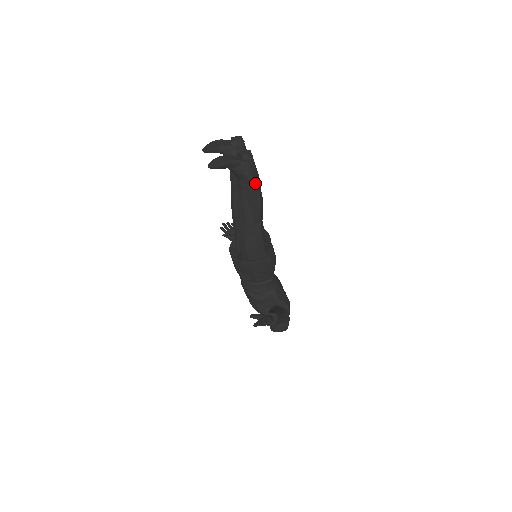
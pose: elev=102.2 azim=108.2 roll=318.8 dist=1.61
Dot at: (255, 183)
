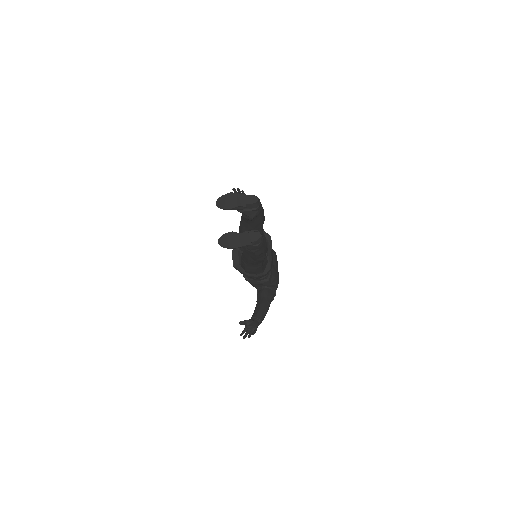
Dot at: (261, 253)
